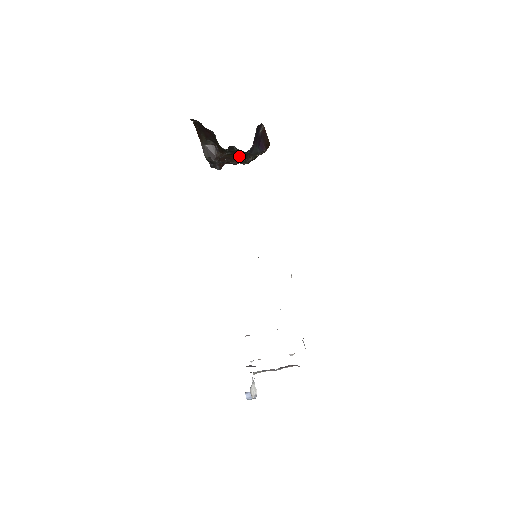
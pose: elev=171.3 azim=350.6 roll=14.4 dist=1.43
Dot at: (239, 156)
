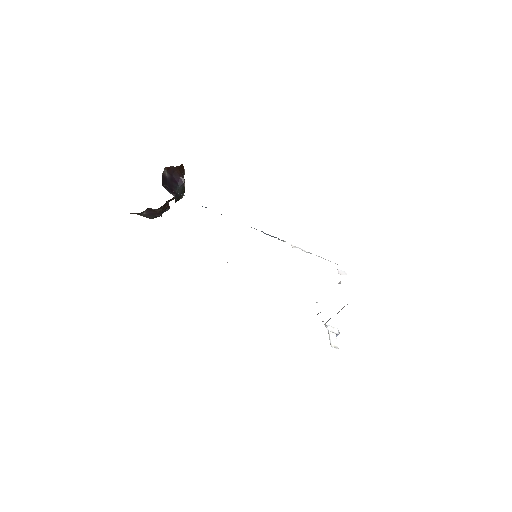
Dot at: occluded
